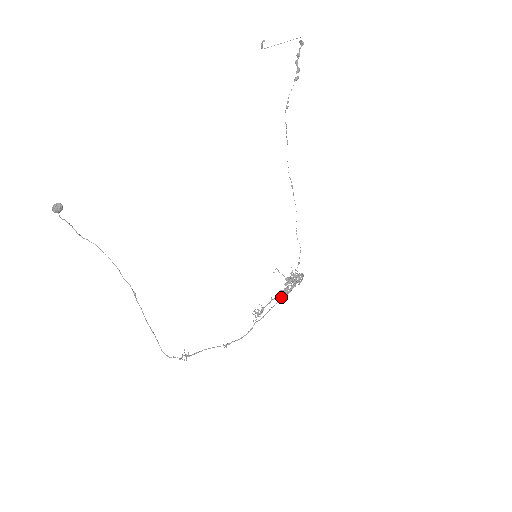
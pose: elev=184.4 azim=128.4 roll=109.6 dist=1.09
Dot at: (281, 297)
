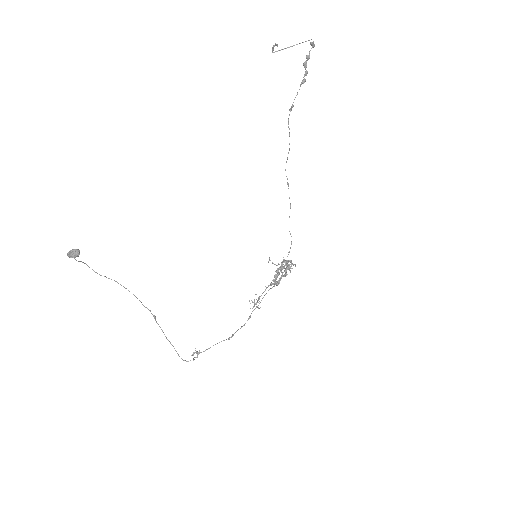
Dot at: (274, 285)
